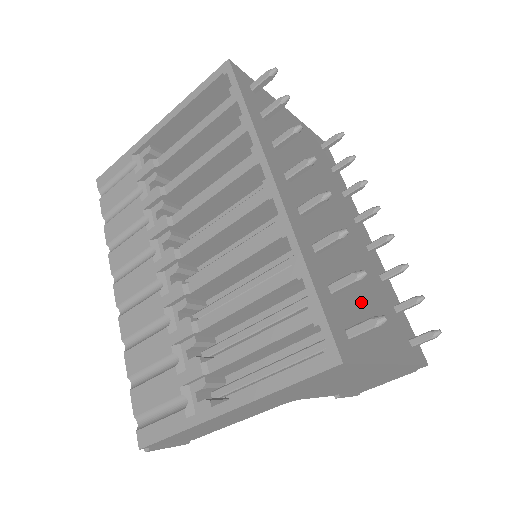
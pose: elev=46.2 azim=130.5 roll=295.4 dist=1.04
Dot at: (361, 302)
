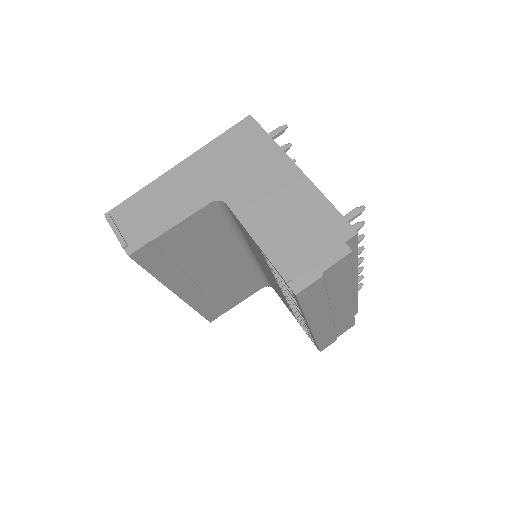
Dot at: occluded
